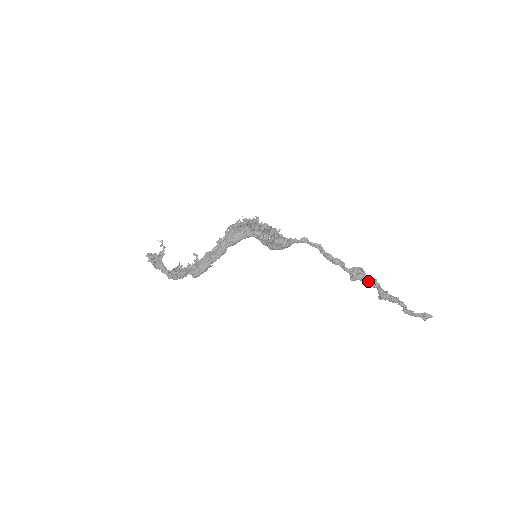
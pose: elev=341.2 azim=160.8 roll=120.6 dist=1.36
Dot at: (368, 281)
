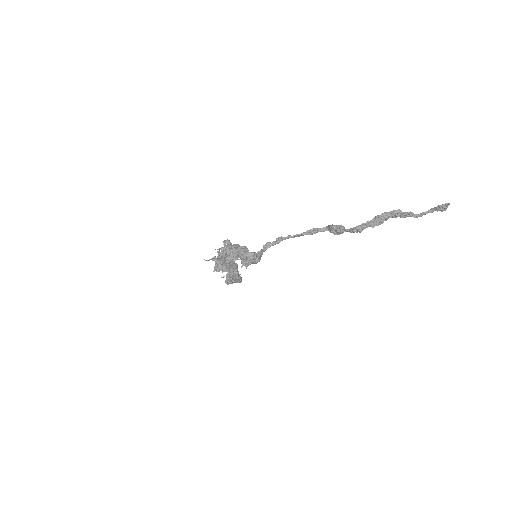
Dot at: occluded
